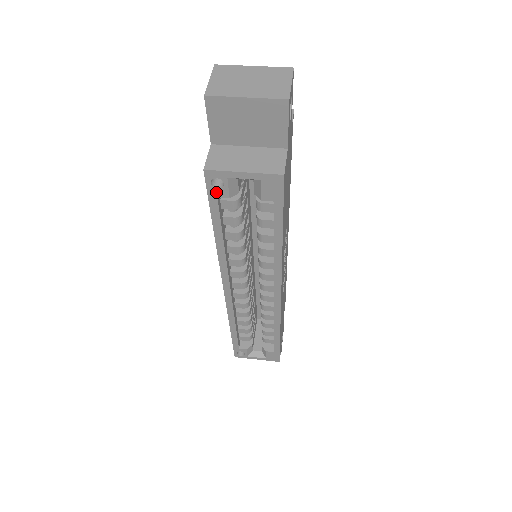
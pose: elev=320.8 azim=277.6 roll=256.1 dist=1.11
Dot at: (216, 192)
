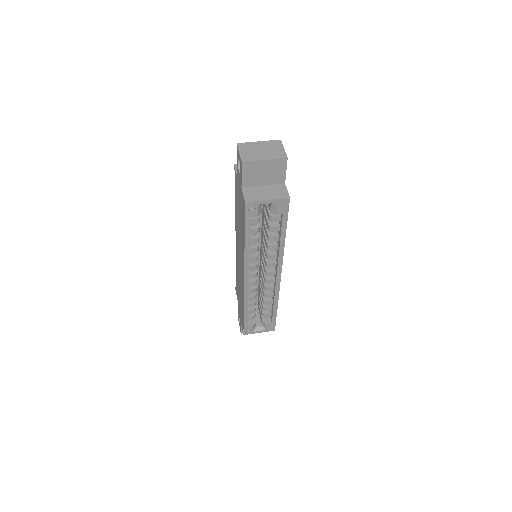
Dot at: (250, 214)
